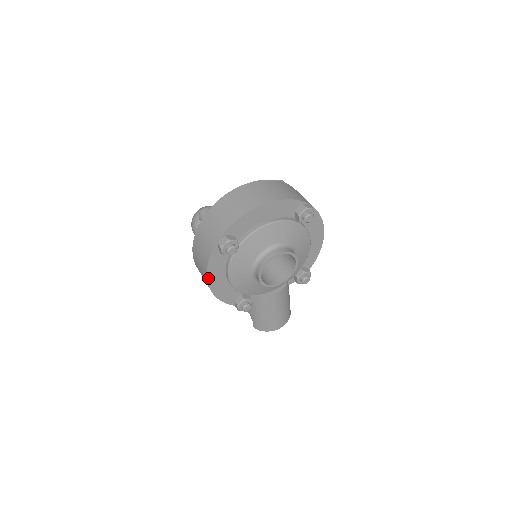
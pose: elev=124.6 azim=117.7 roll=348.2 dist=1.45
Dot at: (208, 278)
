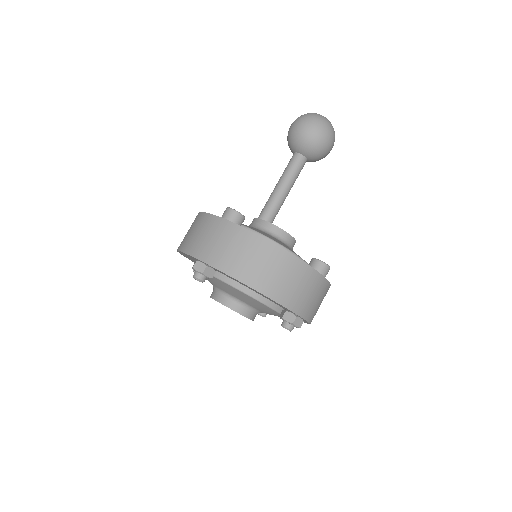
Dot at: (179, 251)
